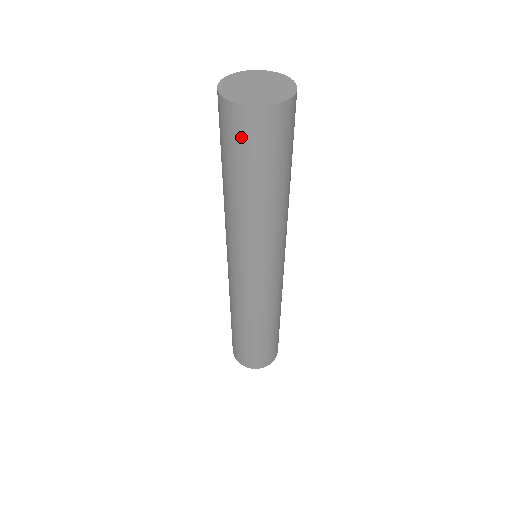
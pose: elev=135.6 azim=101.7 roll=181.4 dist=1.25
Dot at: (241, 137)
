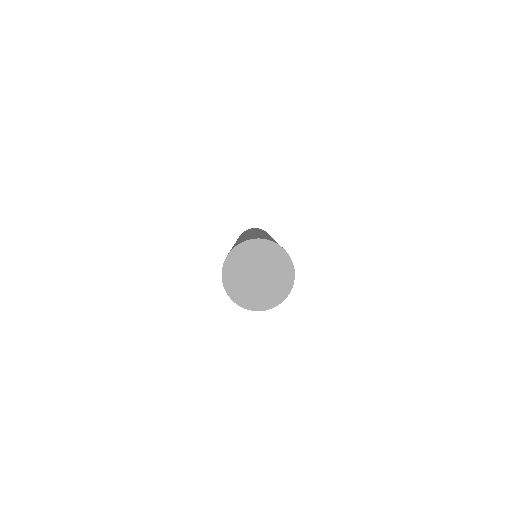
Dot at: occluded
